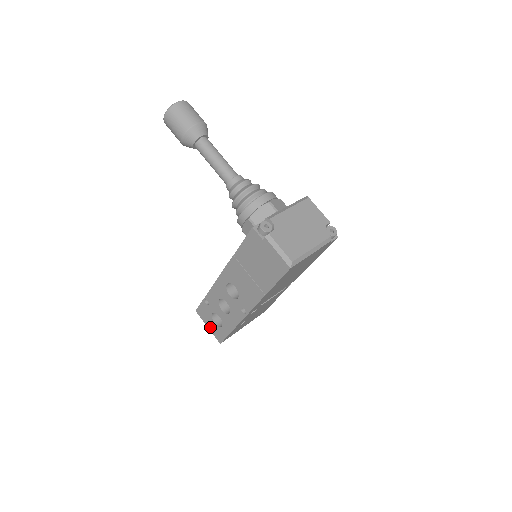
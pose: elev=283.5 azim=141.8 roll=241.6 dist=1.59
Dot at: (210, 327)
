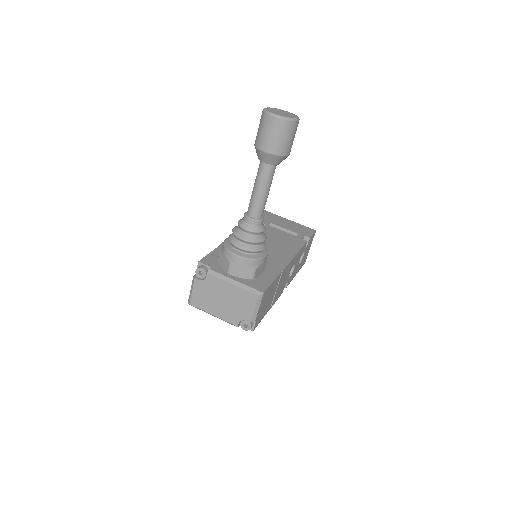
Dot at: occluded
